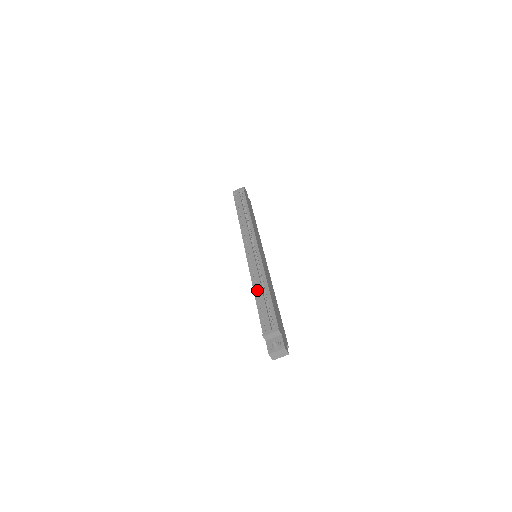
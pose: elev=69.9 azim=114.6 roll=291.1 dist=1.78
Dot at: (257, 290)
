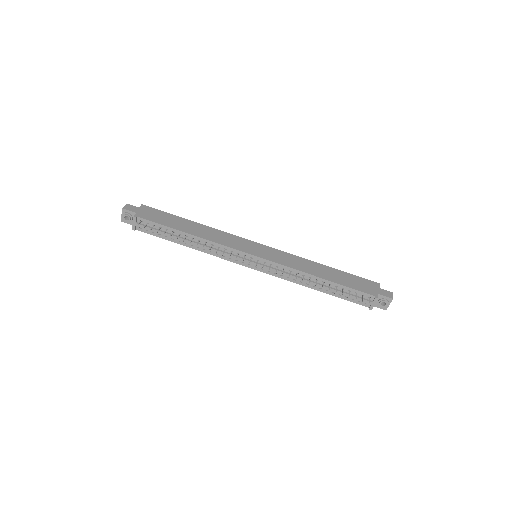
Dot at: (312, 285)
